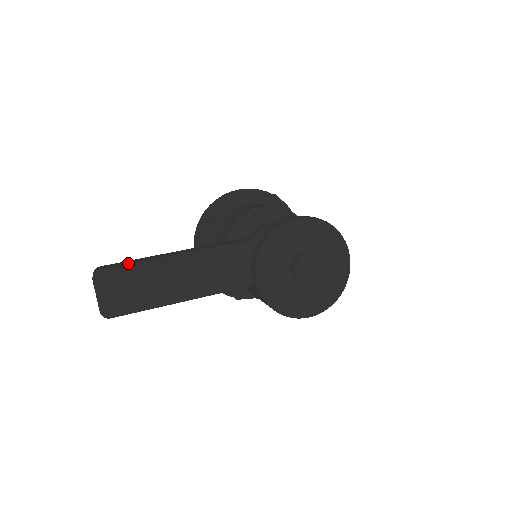
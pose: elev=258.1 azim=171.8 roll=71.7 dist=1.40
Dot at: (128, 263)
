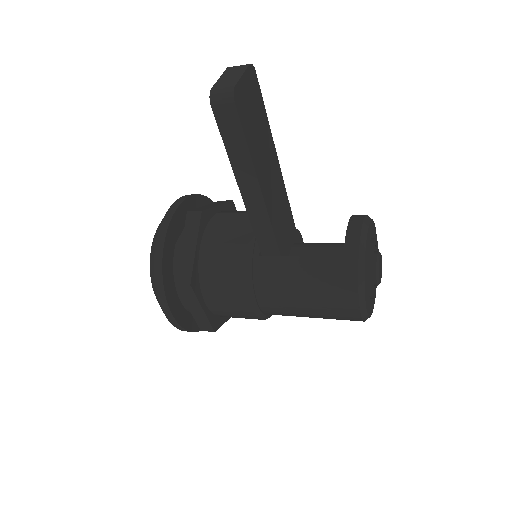
Dot at: (261, 105)
